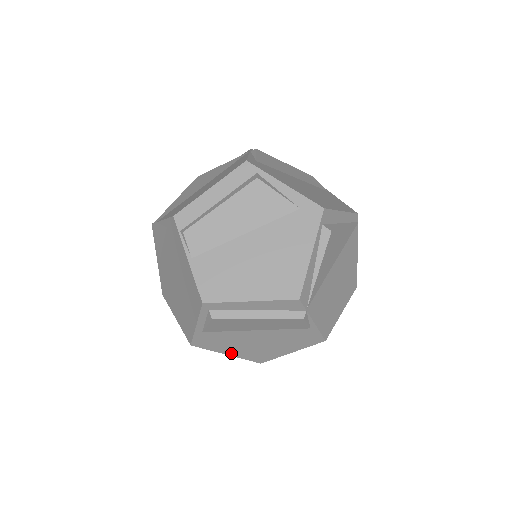
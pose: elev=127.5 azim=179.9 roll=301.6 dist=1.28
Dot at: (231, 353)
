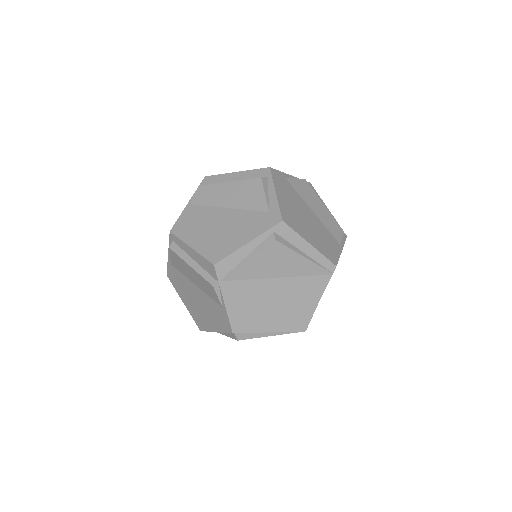
Dot at: (185, 303)
